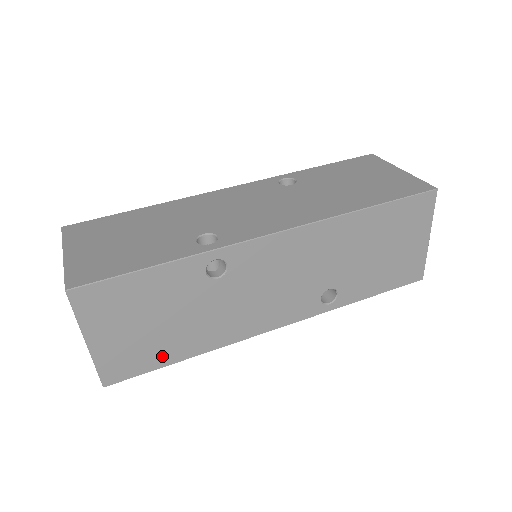
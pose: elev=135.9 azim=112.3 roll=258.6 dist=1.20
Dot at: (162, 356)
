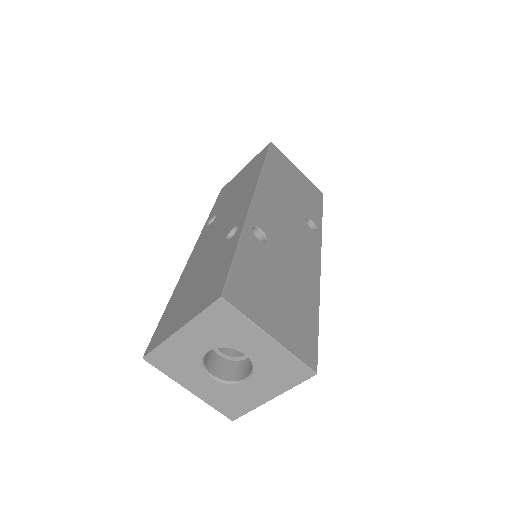
Dot at: (309, 320)
